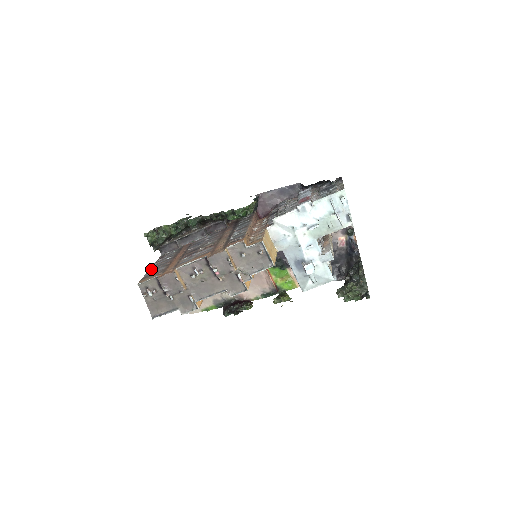
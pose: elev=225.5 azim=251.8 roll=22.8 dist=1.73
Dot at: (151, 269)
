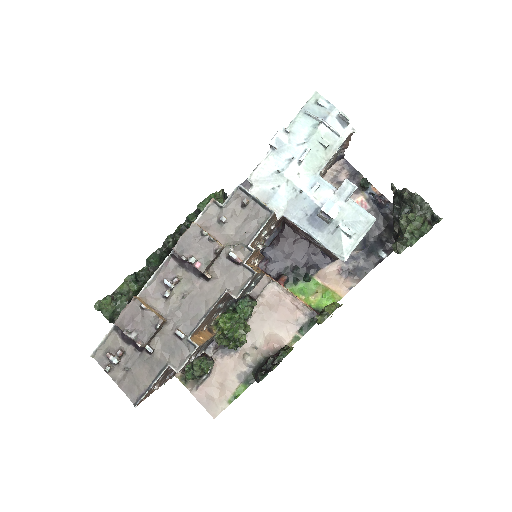
Dot at: occluded
